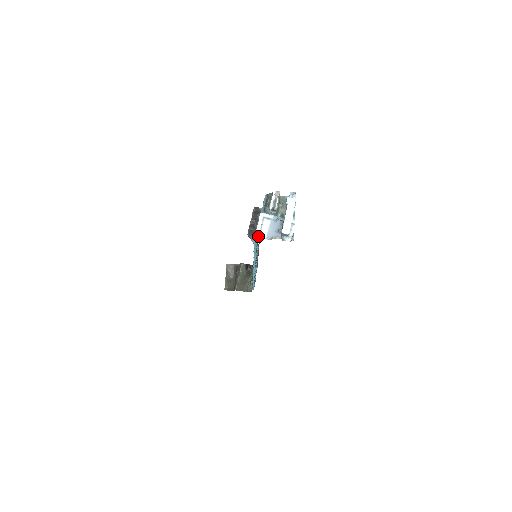
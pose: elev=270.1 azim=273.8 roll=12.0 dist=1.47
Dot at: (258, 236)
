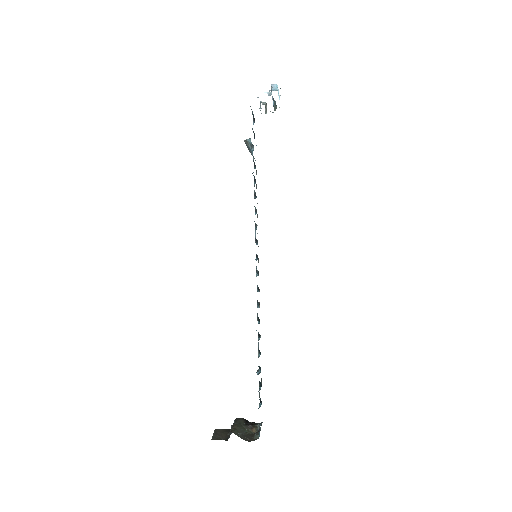
Dot at: occluded
